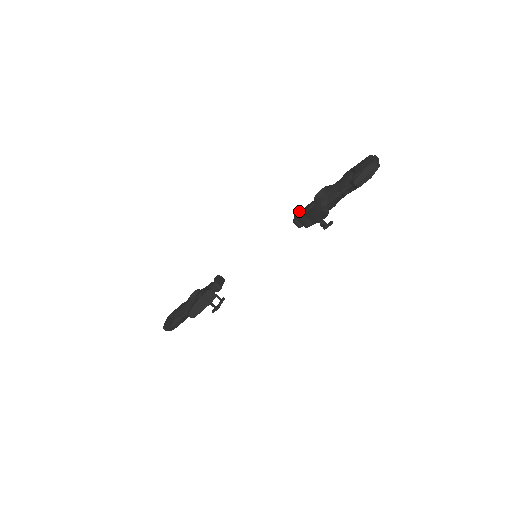
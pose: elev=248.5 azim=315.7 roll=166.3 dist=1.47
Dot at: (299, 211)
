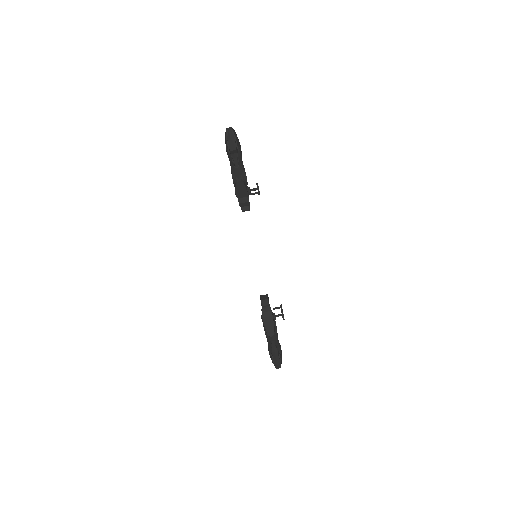
Dot at: occluded
